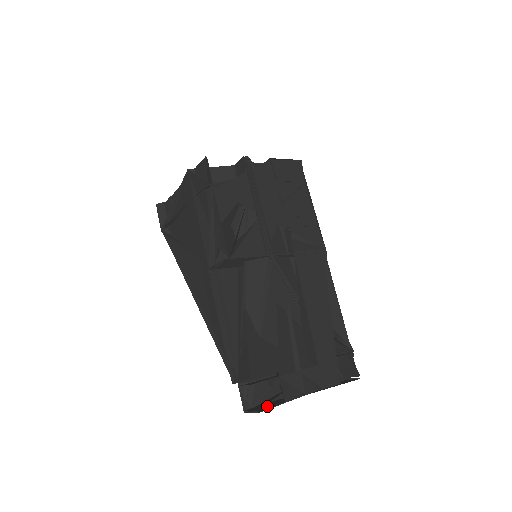
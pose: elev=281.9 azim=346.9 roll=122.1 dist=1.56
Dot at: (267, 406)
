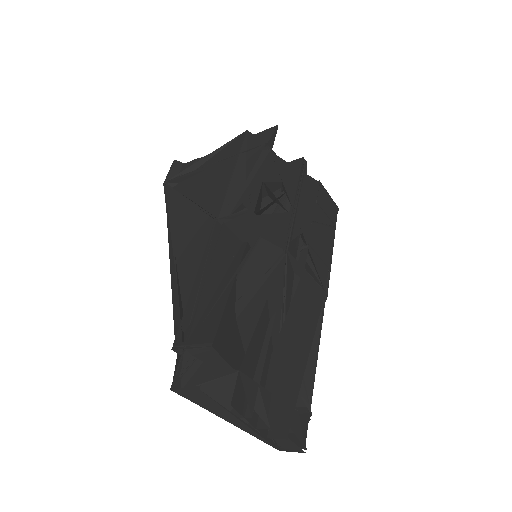
Dot at: (204, 398)
